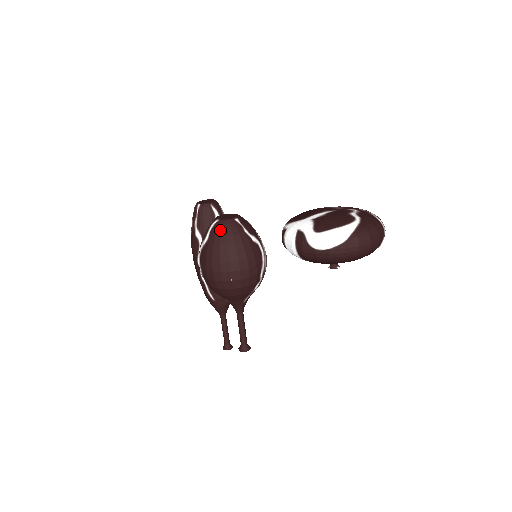
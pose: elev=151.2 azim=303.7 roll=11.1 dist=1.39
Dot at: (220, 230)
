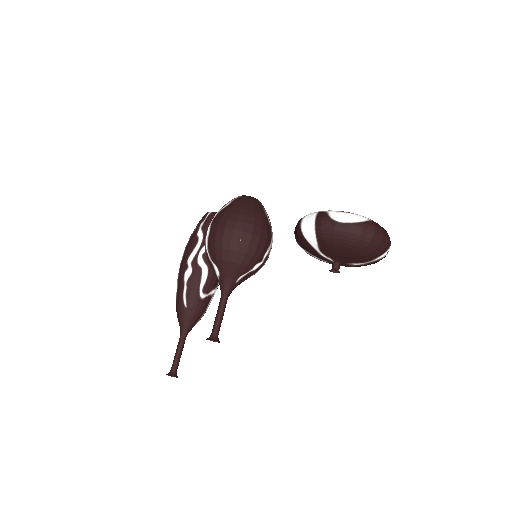
Dot at: (244, 199)
